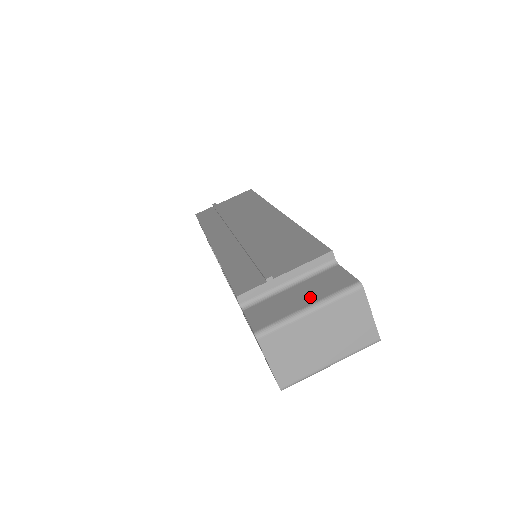
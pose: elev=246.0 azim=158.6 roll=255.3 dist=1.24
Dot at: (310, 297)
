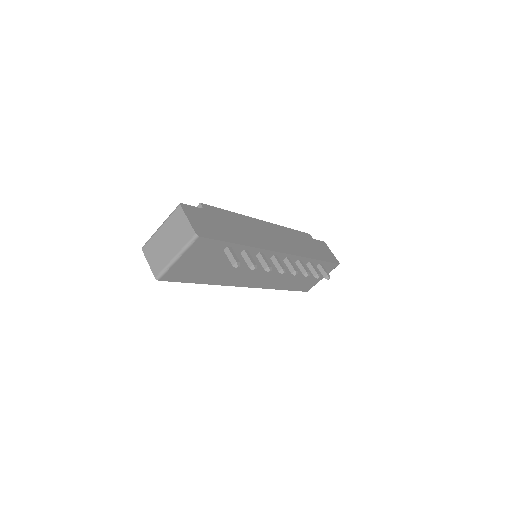
Dot at: occluded
